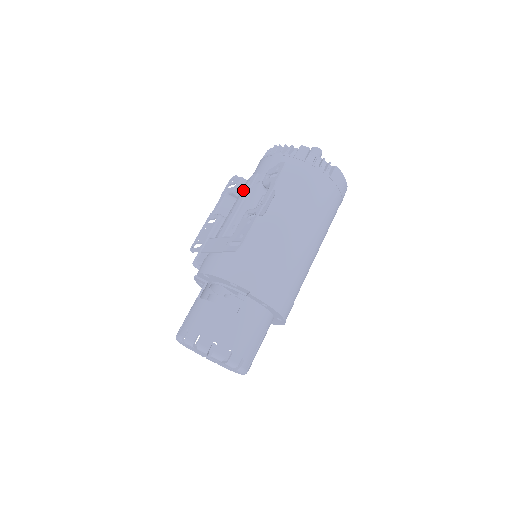
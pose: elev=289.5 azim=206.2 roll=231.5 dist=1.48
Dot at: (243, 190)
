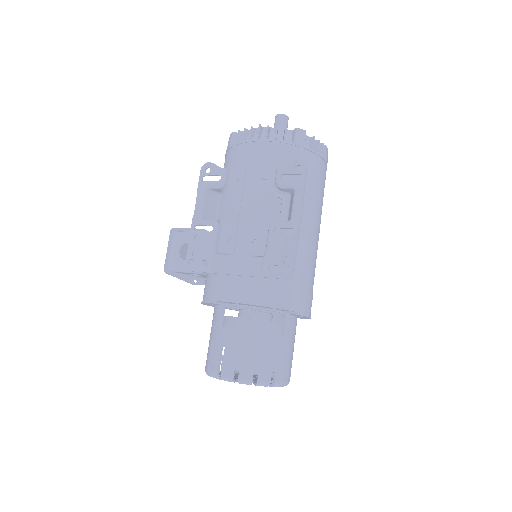
Dot at: (240, 188)
